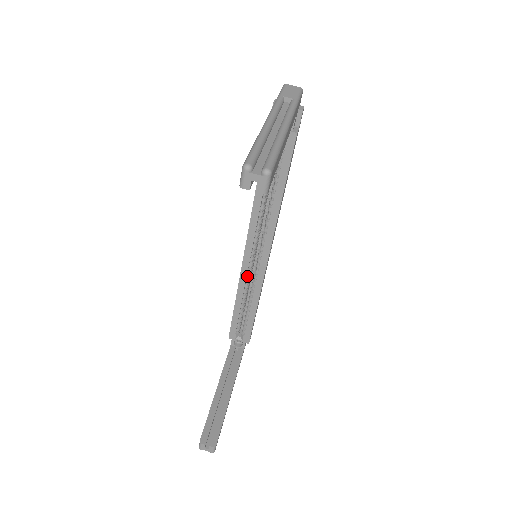
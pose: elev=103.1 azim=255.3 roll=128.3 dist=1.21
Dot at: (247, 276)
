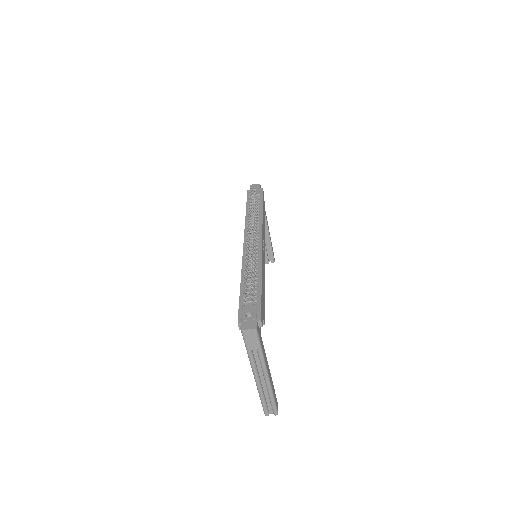
Dot at: occluded
